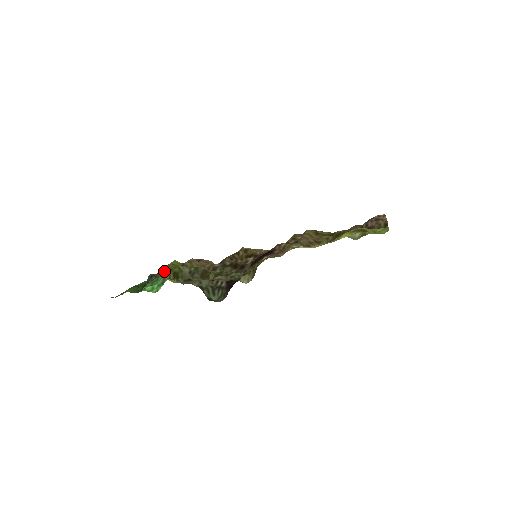
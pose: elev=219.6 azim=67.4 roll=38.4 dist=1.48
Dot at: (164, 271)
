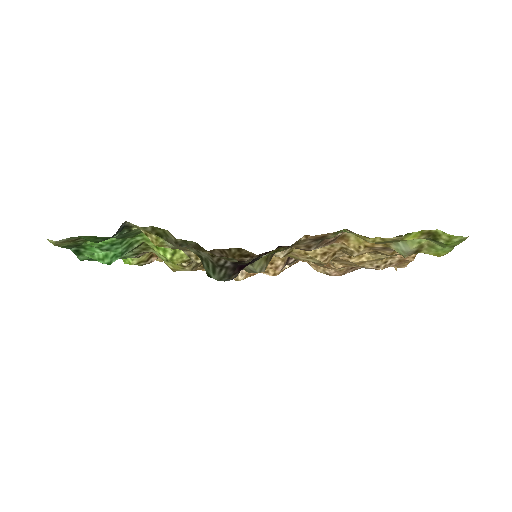
Dot at: (143, 227)
